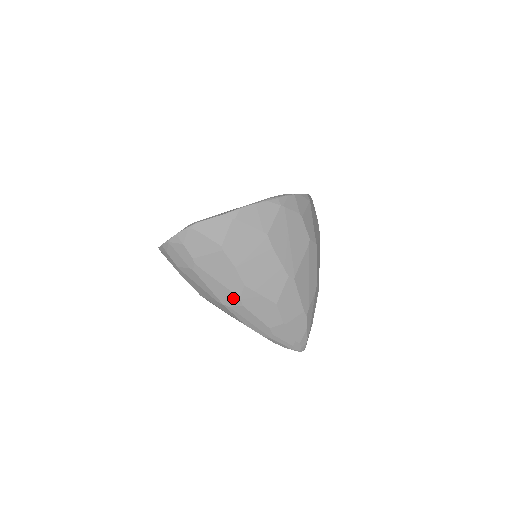
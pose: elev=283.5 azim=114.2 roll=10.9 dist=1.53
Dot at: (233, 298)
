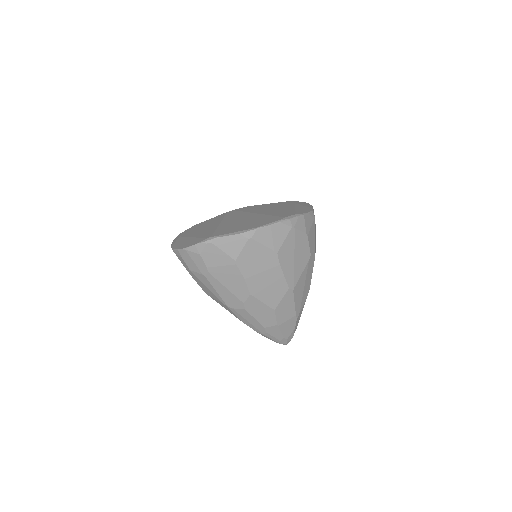
Dot at: (237, 302)
